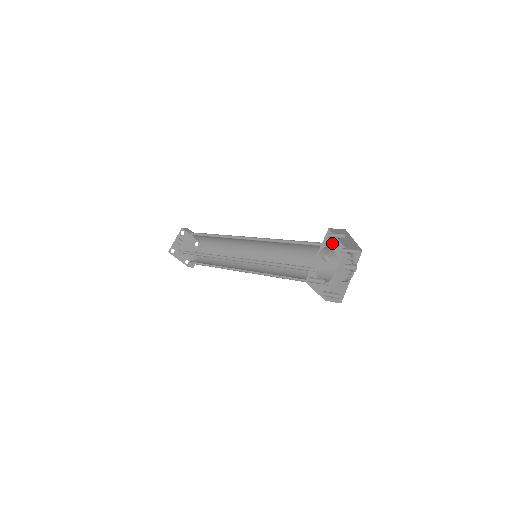
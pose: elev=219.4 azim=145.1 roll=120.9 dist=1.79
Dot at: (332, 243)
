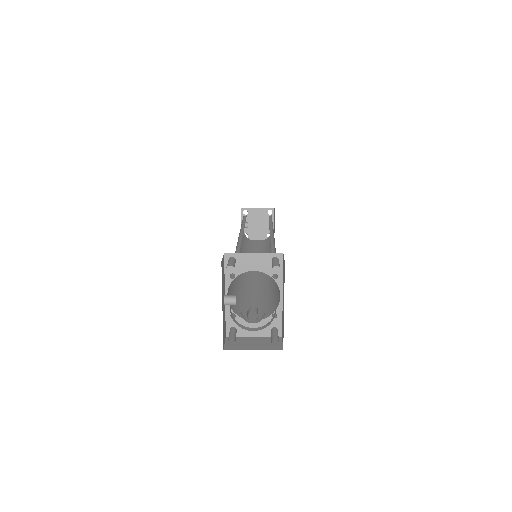
Dot at: (246, 265)
